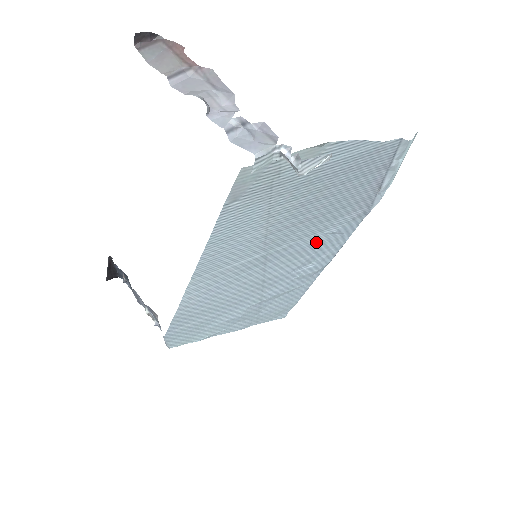
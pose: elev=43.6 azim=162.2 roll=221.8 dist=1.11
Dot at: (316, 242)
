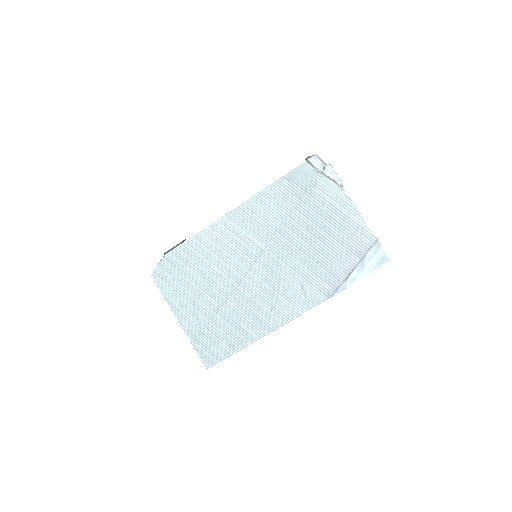
Dot at: (289, 282)
